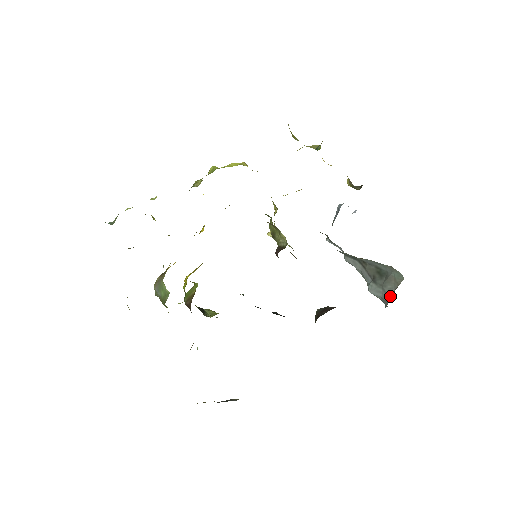
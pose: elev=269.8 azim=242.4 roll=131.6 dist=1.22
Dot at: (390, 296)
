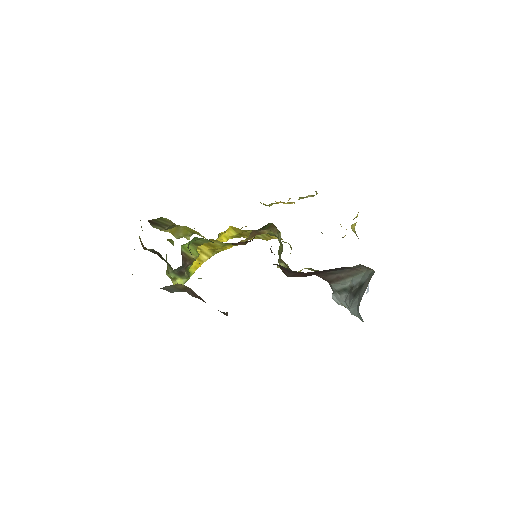
Dot at: occluded
